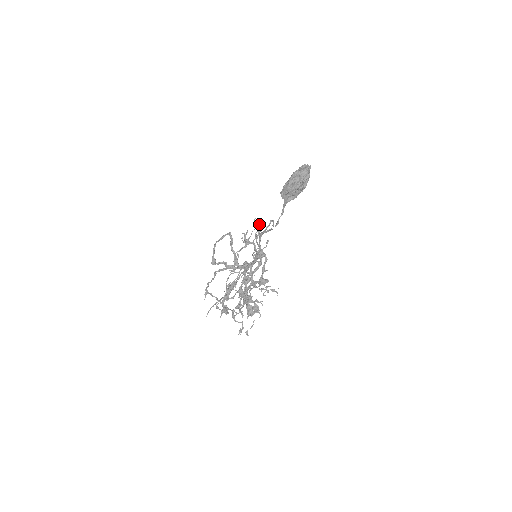
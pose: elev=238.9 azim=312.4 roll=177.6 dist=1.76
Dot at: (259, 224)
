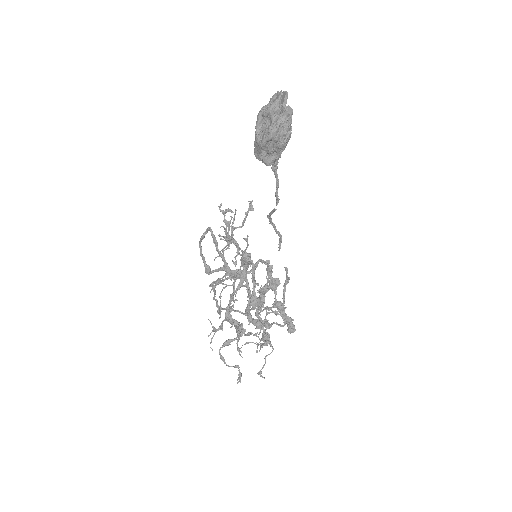
Dot at: (230, 211)
